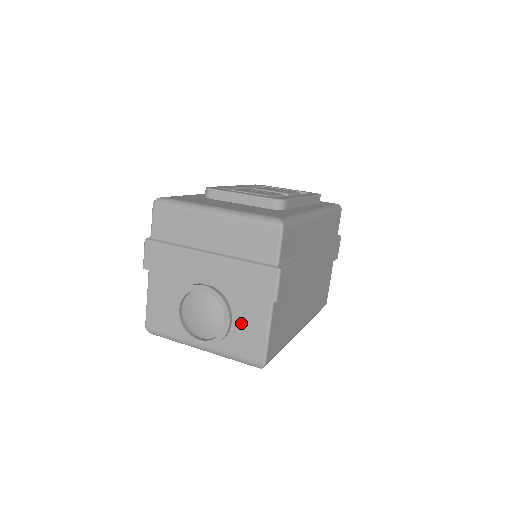
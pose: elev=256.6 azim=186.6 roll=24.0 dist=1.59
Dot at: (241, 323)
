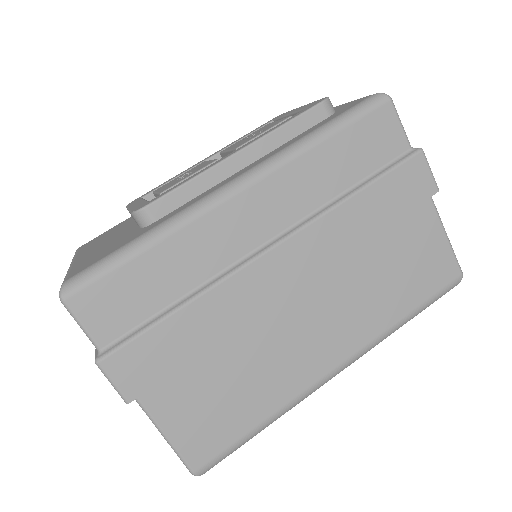
Dot at: occluded
